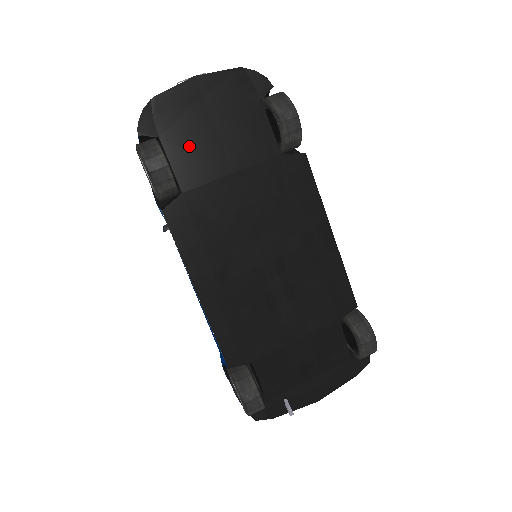
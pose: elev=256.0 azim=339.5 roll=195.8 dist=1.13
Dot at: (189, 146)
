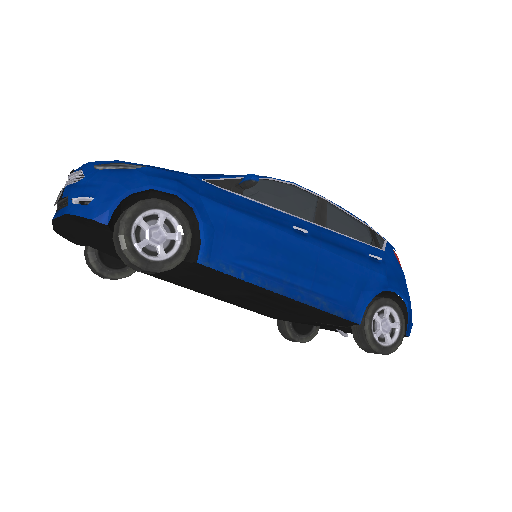
Dot at: (110, 251)
